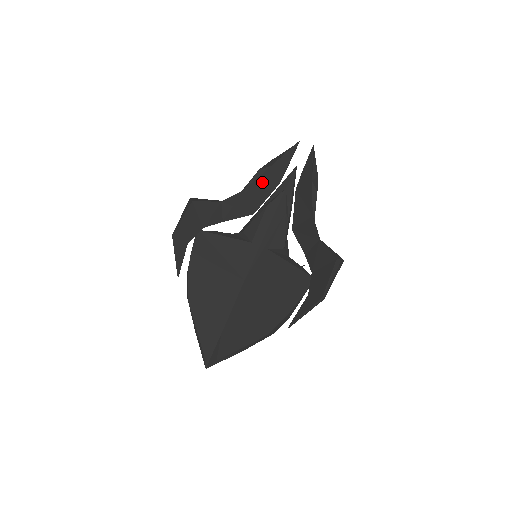
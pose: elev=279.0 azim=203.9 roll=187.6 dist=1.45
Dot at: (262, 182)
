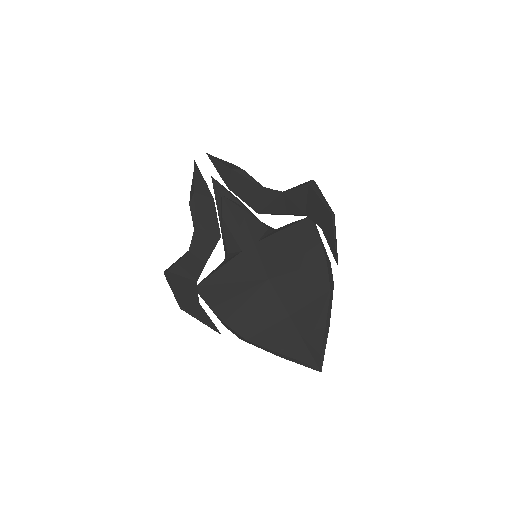
Dot at: (201, 209)
